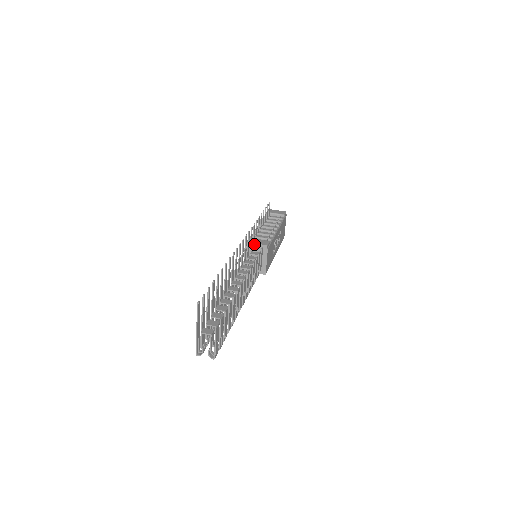
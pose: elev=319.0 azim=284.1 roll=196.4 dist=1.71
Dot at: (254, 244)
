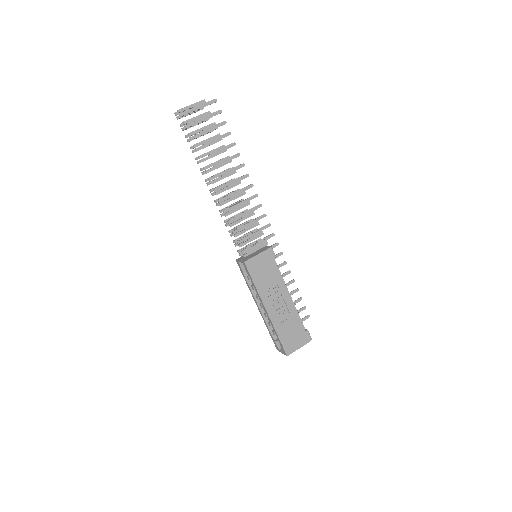
Dot at: (266, 246)
